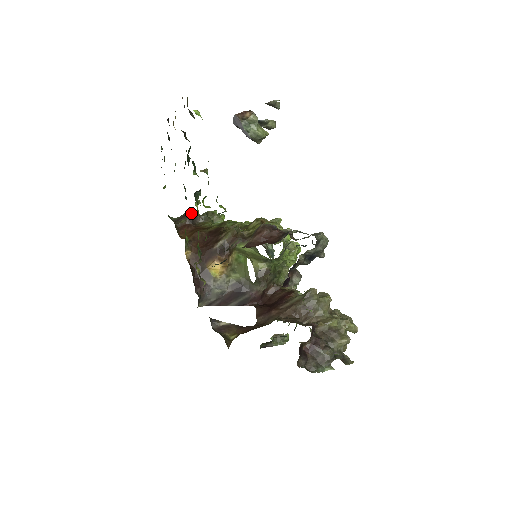
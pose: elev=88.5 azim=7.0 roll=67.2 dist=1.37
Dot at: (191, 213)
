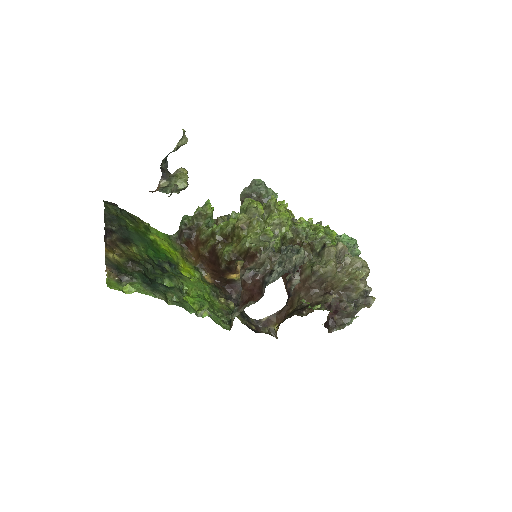
Dot at: (184, 227)
